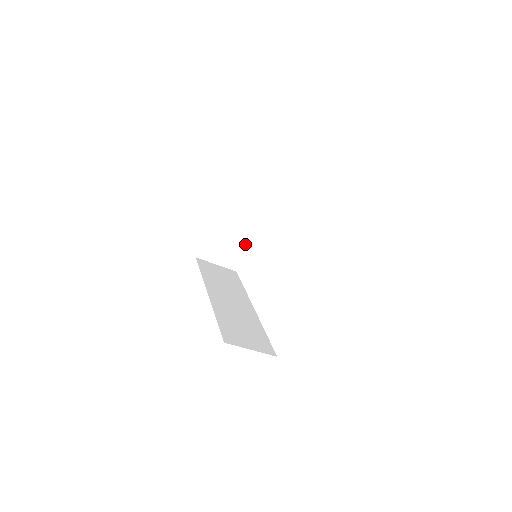
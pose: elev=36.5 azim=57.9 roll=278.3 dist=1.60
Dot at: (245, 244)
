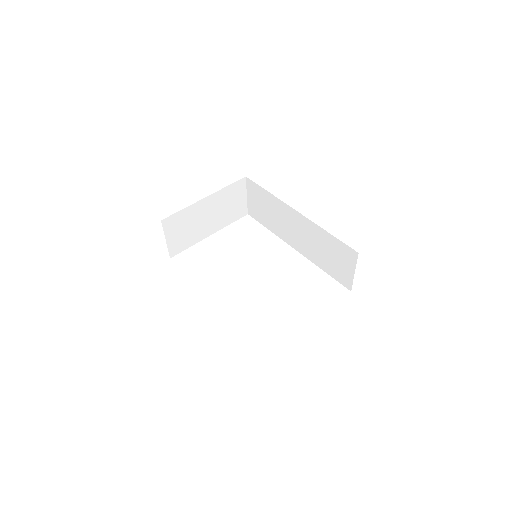
Dot at: (196, 238)
